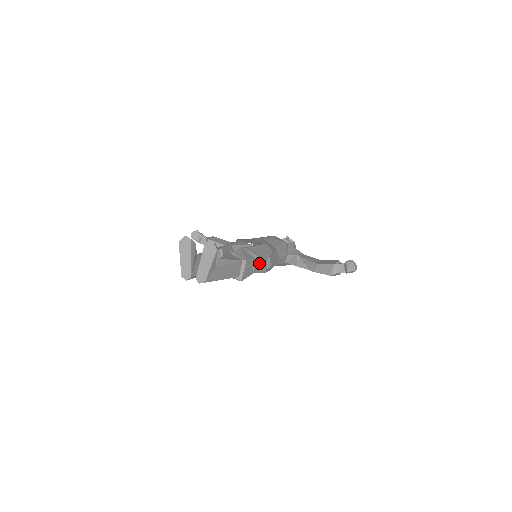
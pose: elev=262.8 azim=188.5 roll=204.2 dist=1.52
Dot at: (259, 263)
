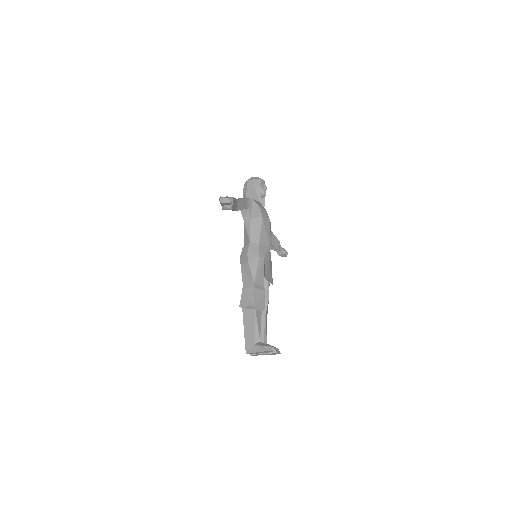
Dot at: occluded
